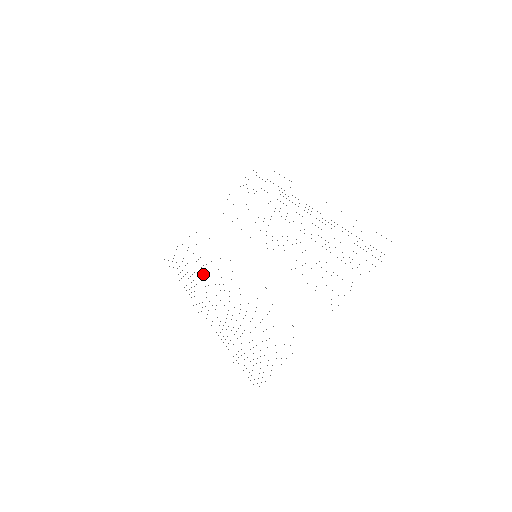
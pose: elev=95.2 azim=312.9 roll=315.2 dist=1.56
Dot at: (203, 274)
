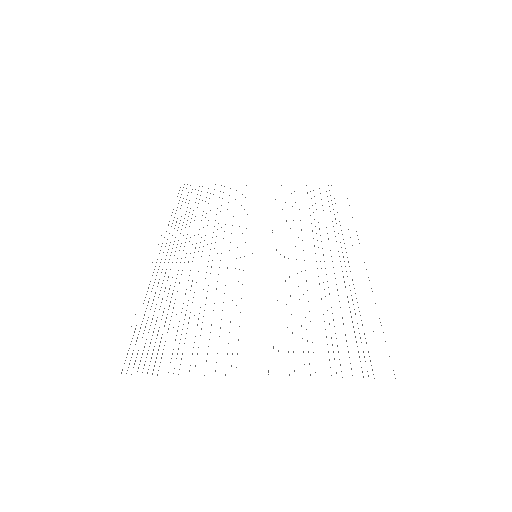
Dot at: occluded
